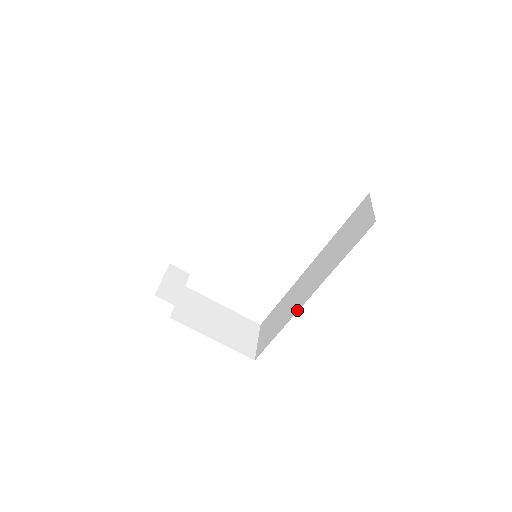
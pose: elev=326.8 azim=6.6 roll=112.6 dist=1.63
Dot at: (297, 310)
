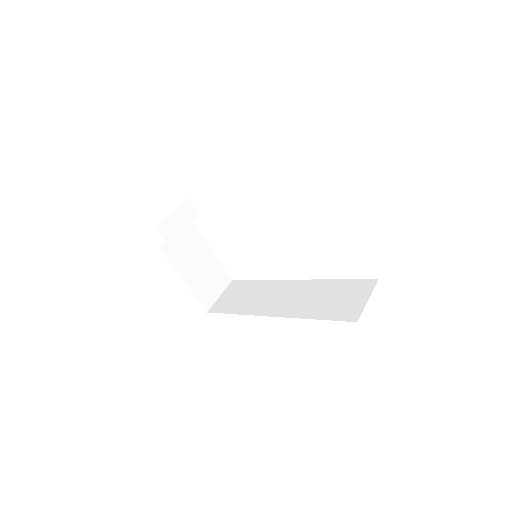
Dot at: (259, 314)
